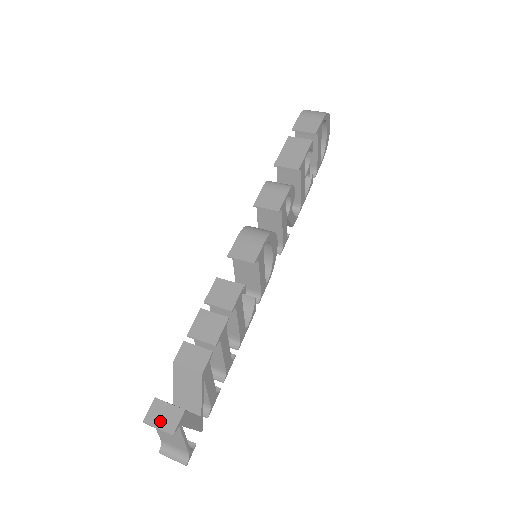
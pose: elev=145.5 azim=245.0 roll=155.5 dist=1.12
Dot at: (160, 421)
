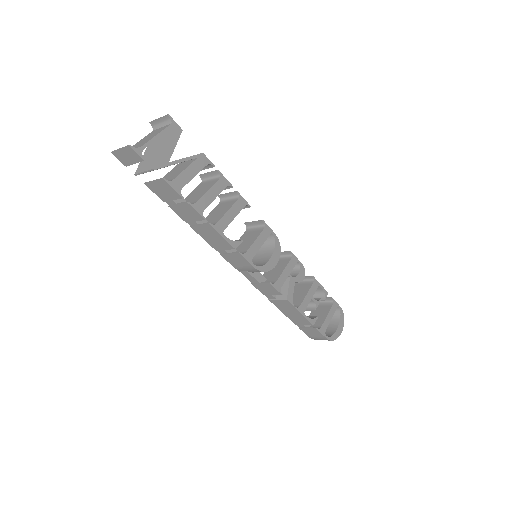
Dot at: (163, 122)
